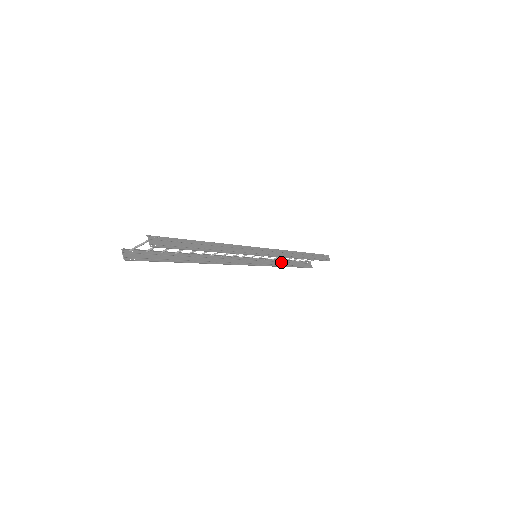
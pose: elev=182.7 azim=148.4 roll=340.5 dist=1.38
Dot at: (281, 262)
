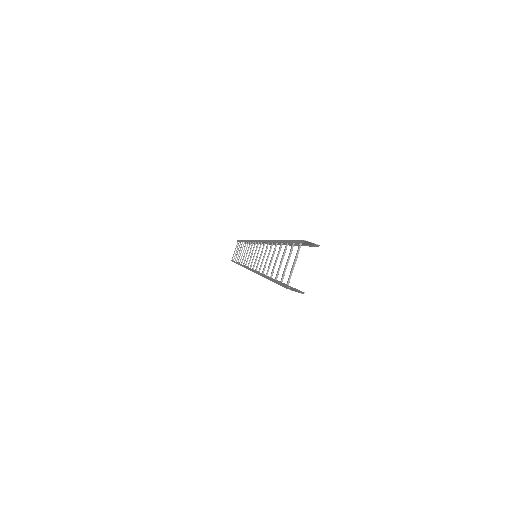
Dot at: occluded
